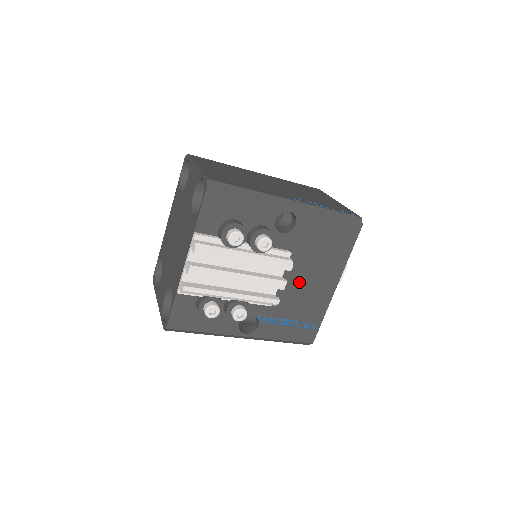
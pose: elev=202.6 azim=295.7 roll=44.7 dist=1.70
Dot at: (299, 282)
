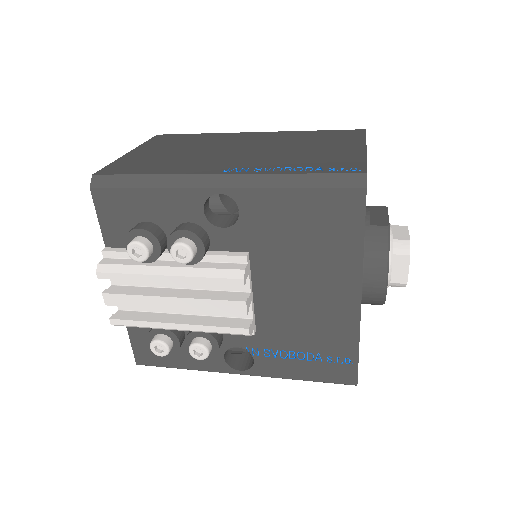
Dot at: (288, 296)
